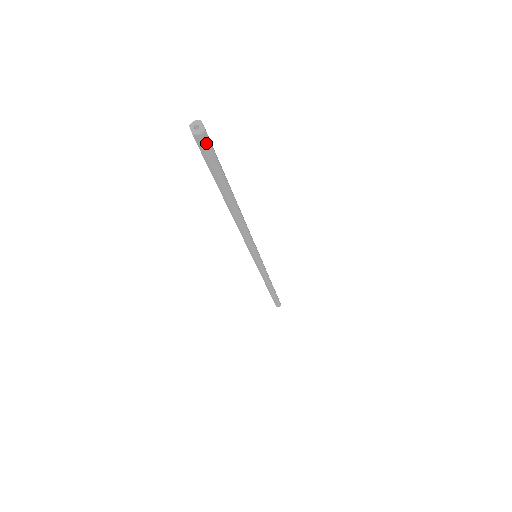
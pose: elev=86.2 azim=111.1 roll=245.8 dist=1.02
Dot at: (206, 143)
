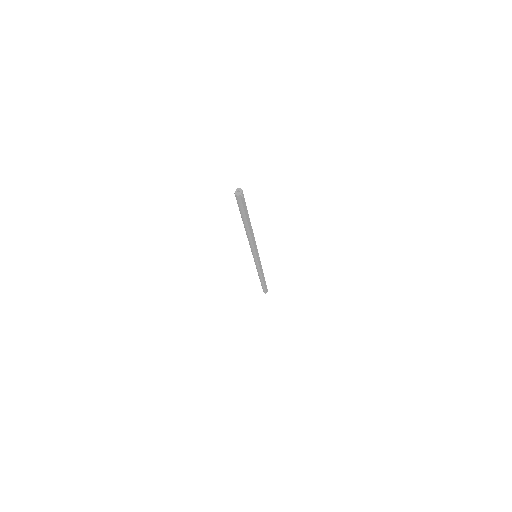
Dot at: (239, 199)
